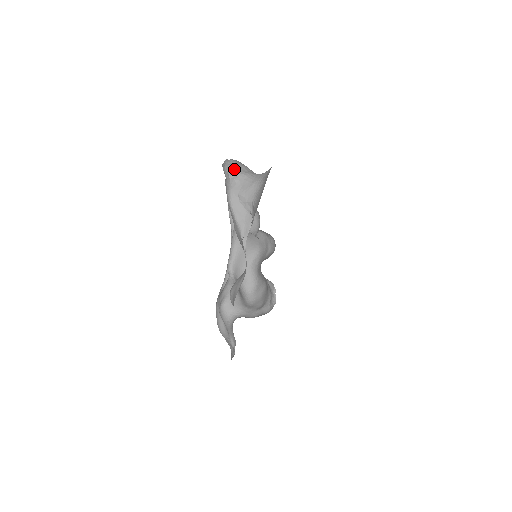
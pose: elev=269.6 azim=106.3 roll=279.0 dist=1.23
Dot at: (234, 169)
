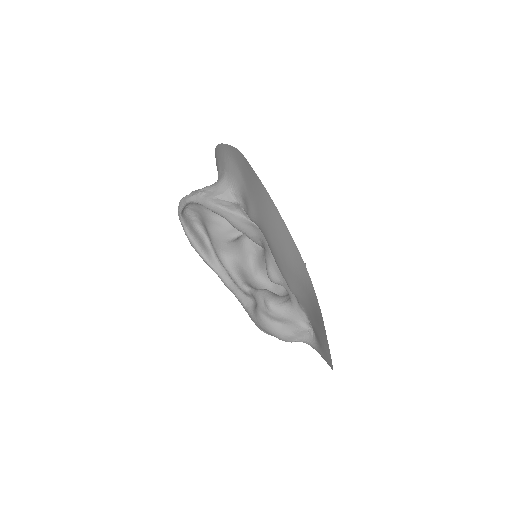
Dot at: (195, 191)
